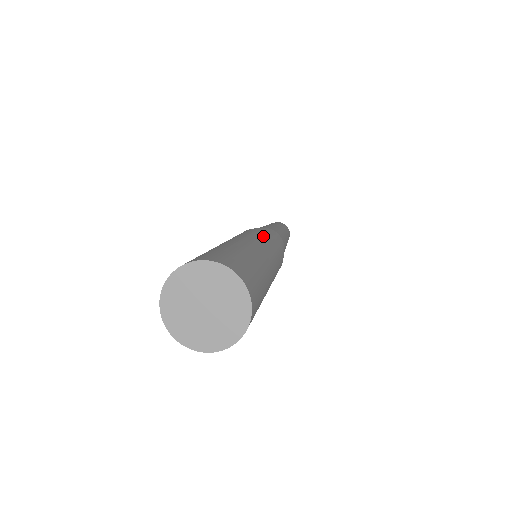
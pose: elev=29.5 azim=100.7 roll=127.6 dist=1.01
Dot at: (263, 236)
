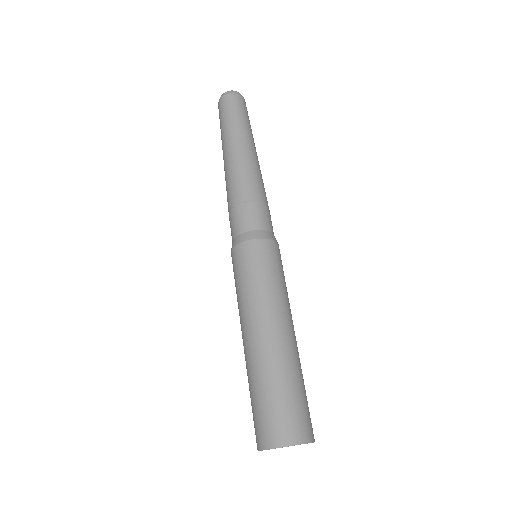
Dot at: (280, 280)
